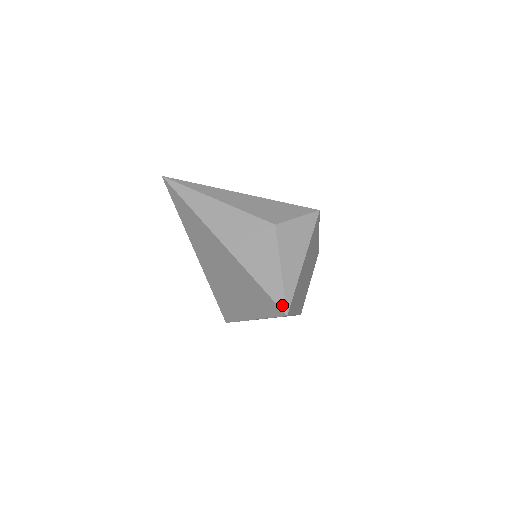
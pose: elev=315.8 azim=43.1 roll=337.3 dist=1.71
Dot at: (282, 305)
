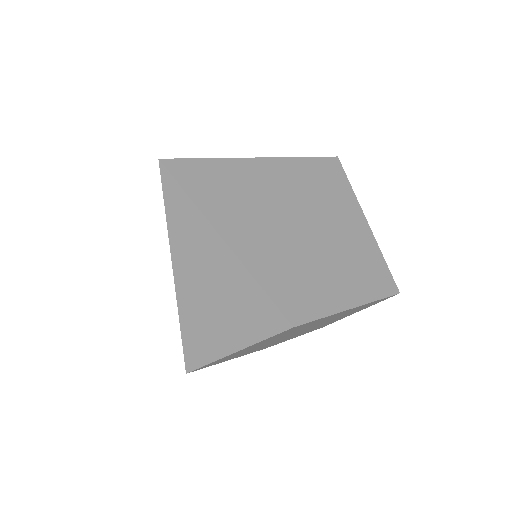
Dot at: occluded
